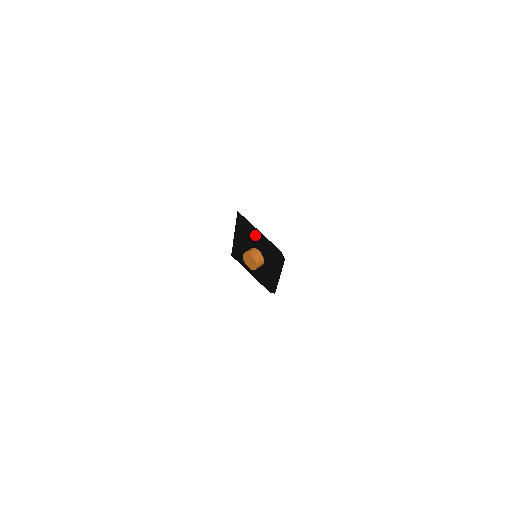
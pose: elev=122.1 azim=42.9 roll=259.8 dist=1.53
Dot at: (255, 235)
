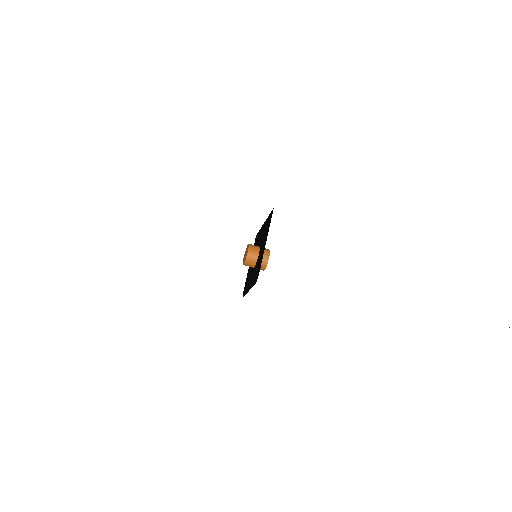
Dot at: (265, 240)
